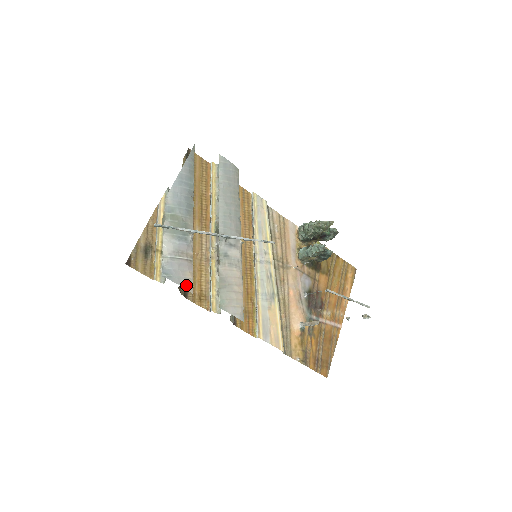
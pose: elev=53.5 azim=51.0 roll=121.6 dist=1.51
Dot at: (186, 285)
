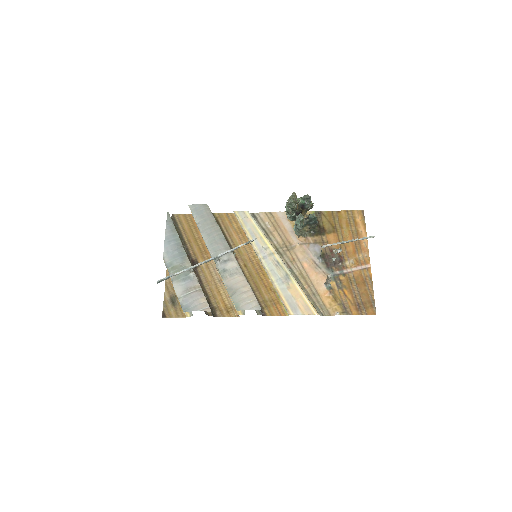
Dot at: (203, 308)
